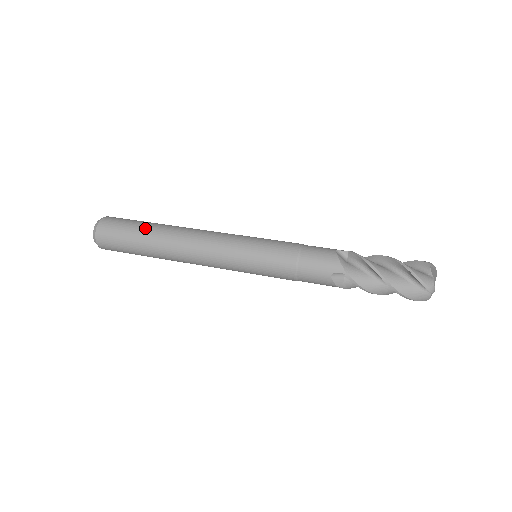
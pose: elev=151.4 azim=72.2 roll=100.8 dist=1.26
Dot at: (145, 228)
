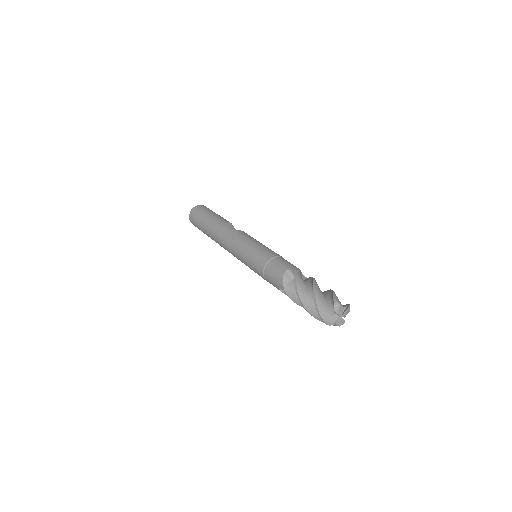
Dot at: (206, 222)
